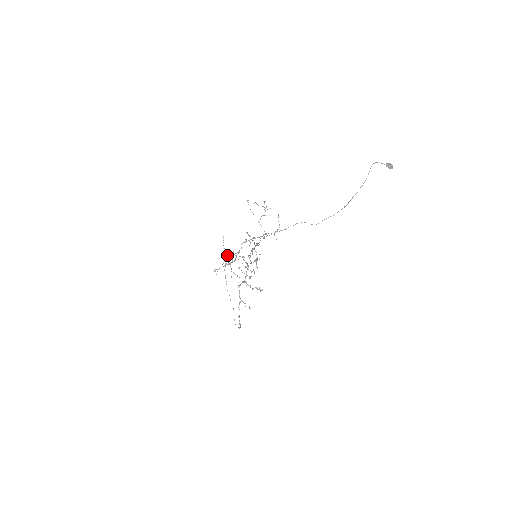
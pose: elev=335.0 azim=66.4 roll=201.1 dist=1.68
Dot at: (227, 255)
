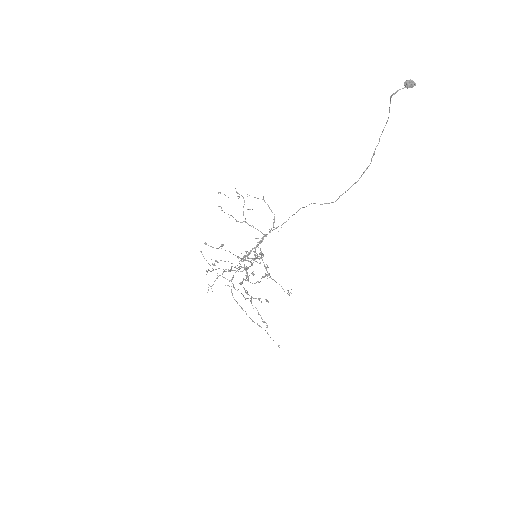
Dot at: occluded
